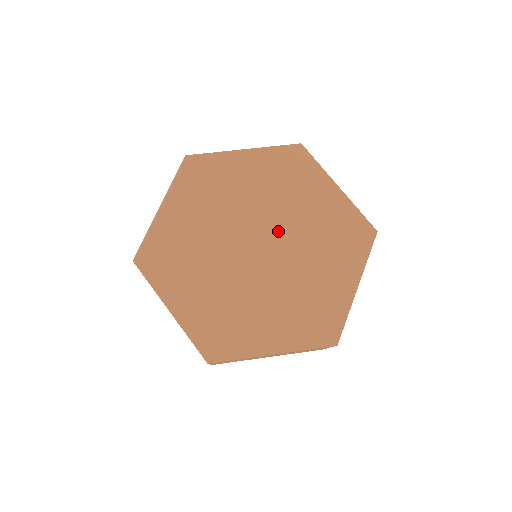
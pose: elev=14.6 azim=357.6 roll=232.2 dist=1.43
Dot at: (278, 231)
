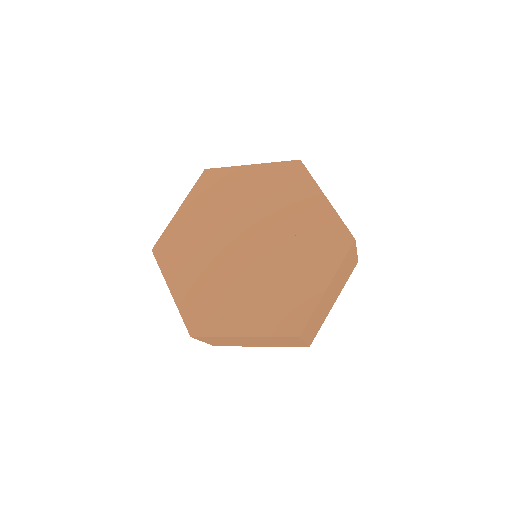
Dot at: (248, 225)
